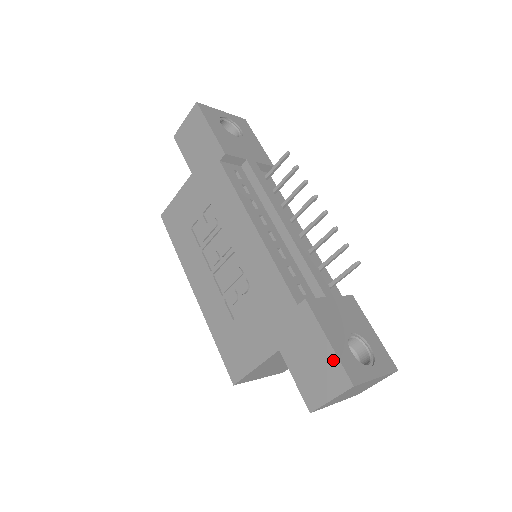
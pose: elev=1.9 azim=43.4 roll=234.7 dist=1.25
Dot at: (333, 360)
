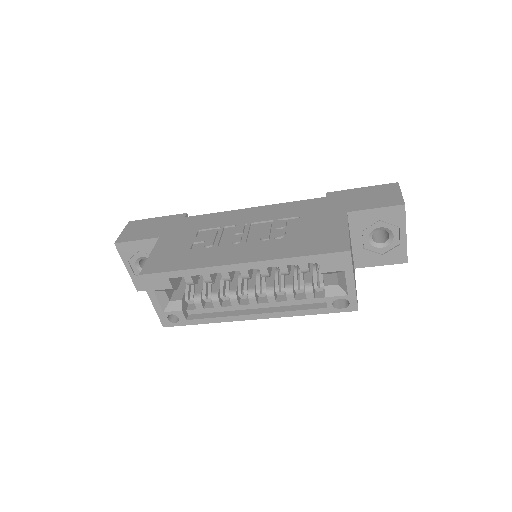
Dot at: (375, 187)
